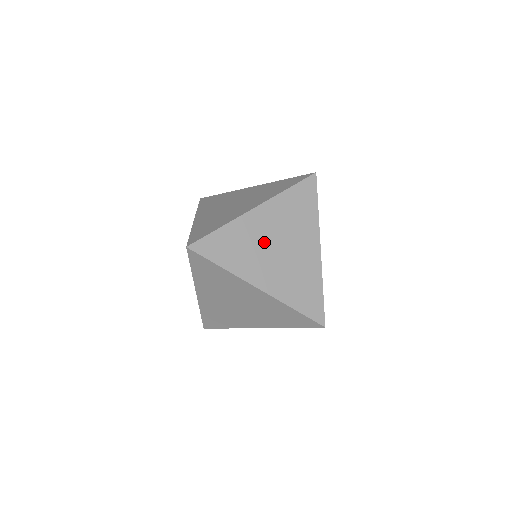
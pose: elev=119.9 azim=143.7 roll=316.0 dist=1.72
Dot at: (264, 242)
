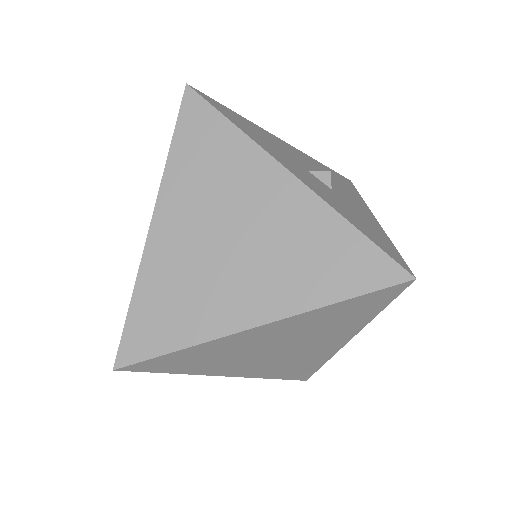
Dot at: (203, 255)
